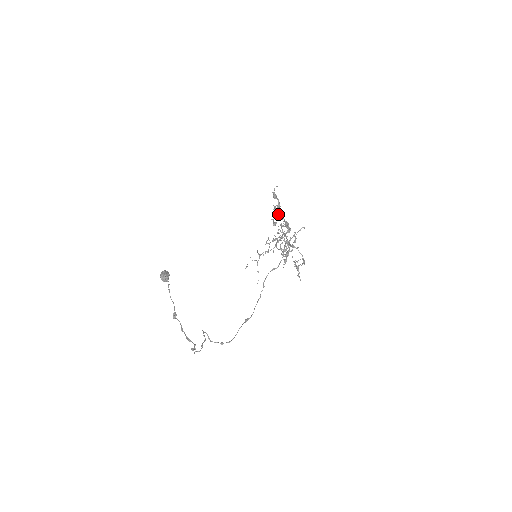
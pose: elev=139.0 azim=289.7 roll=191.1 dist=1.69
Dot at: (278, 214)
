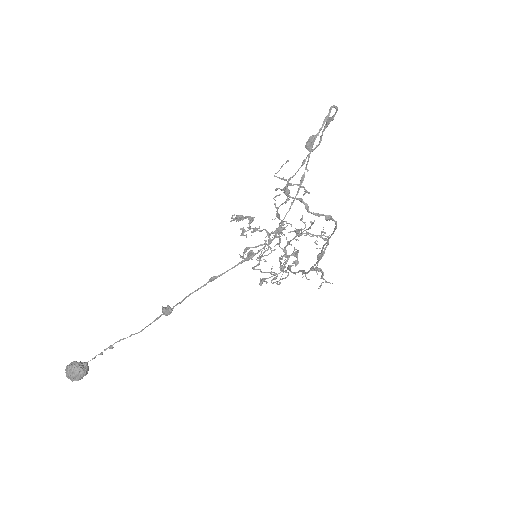
Dot at: (254, 229)
